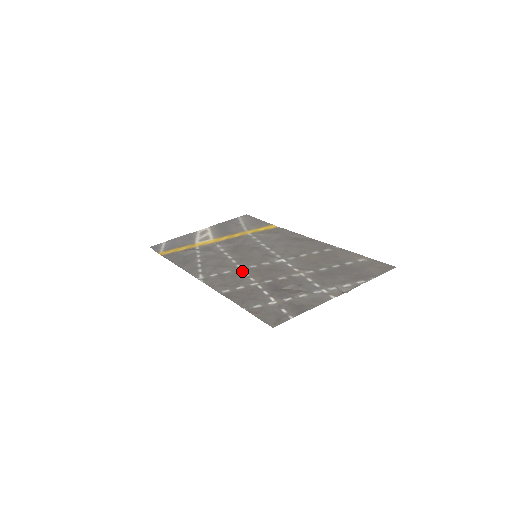
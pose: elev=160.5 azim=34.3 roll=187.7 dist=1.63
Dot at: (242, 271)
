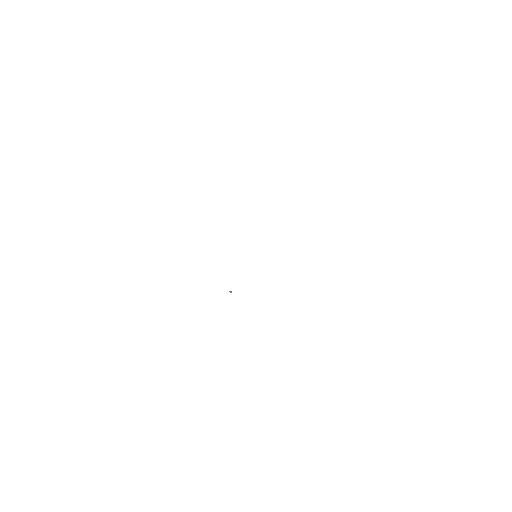
Dot at: occluded
